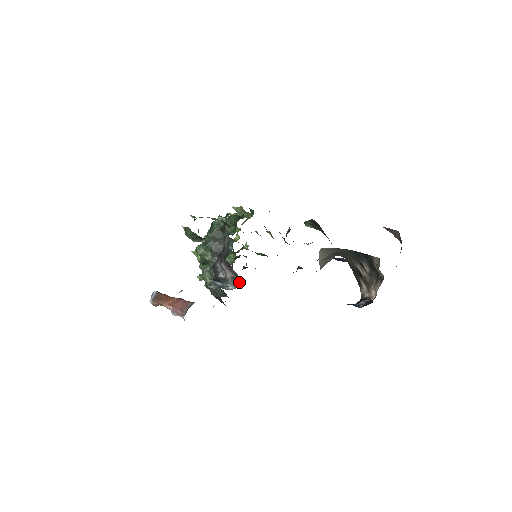
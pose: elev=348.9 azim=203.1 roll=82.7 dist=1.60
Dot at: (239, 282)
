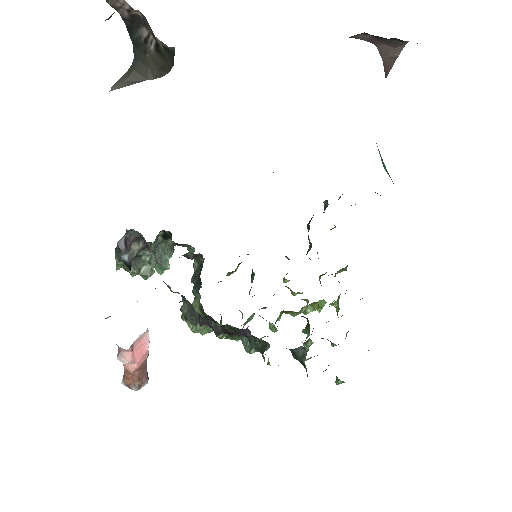
Dot at: occluded
